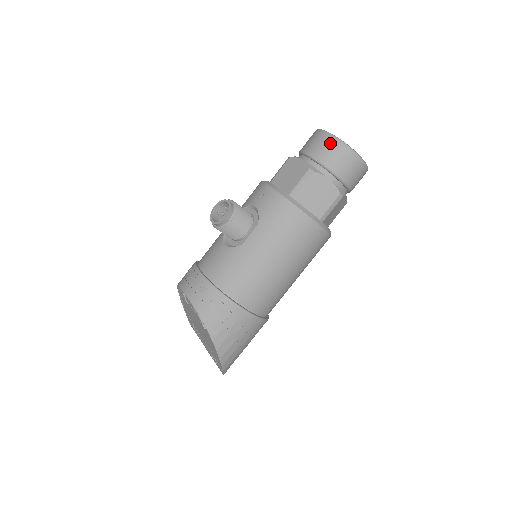
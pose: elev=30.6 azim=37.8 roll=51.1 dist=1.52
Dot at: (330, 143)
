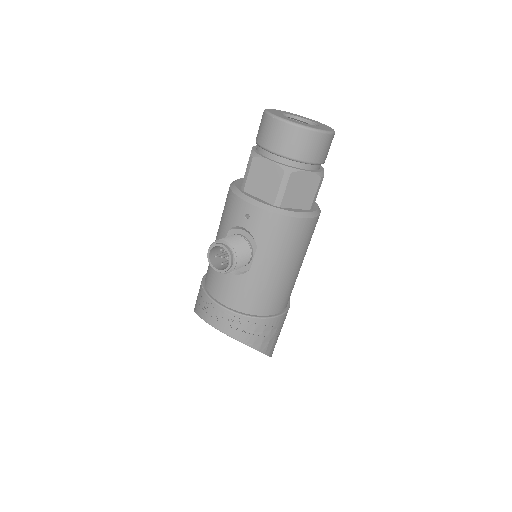
Dot at: (294, 134)
